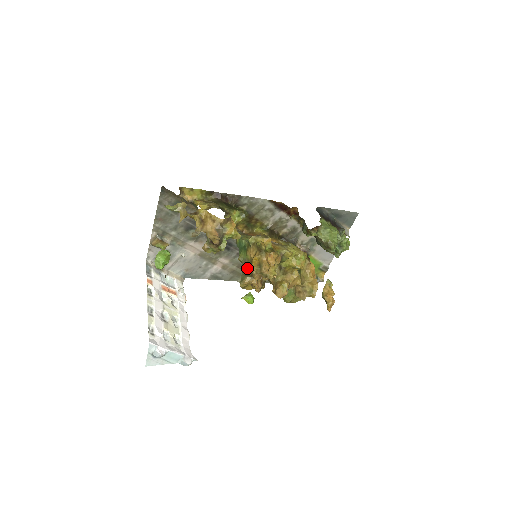
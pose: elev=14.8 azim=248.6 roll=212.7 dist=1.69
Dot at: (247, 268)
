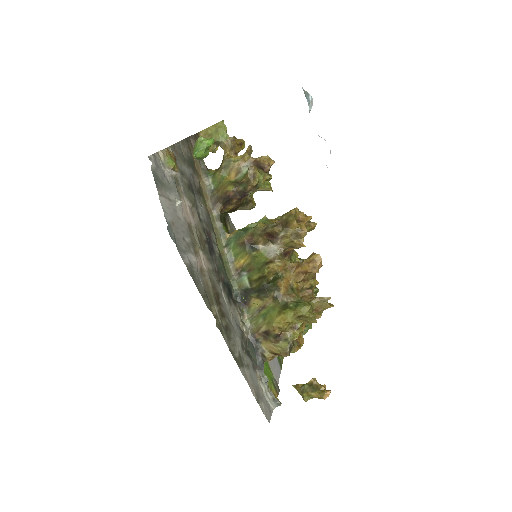
Dot at: occluded
